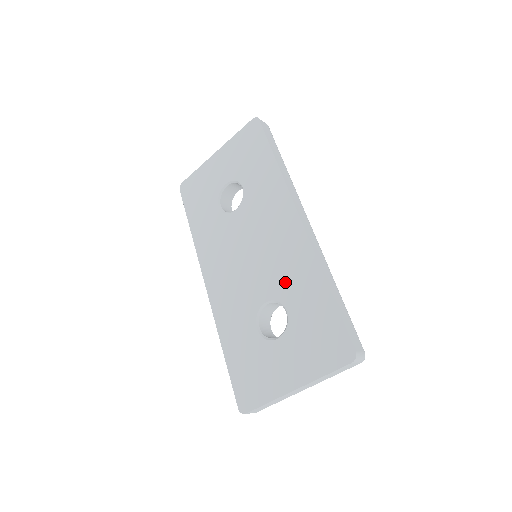
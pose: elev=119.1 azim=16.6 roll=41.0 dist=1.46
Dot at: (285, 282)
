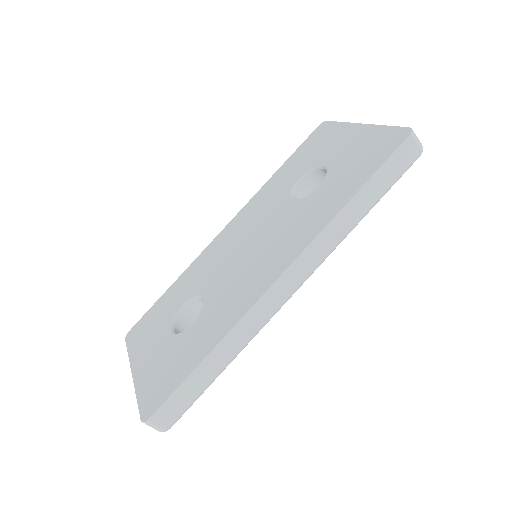
Dot at: (217, 305)
